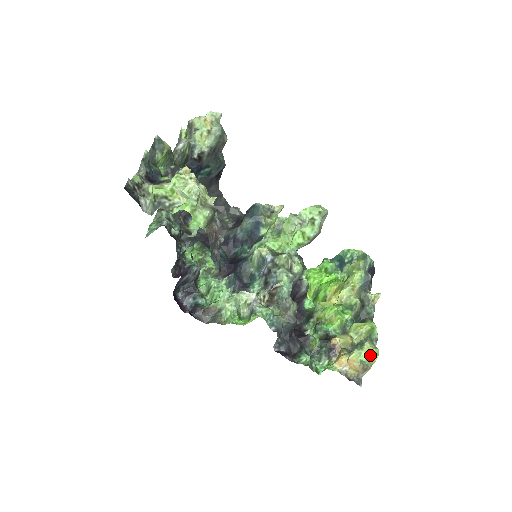
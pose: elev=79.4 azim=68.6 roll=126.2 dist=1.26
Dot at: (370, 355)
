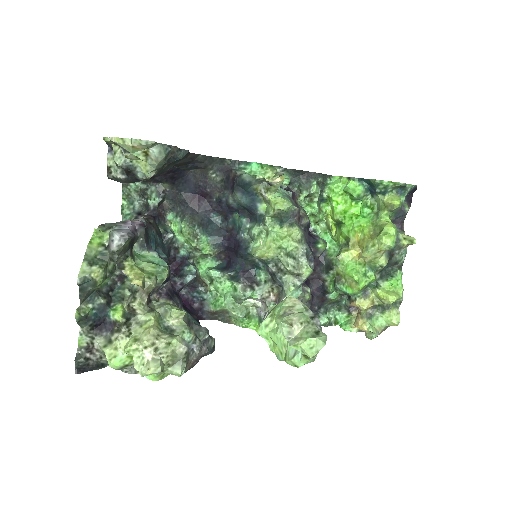
Dot at: (390, 322)
